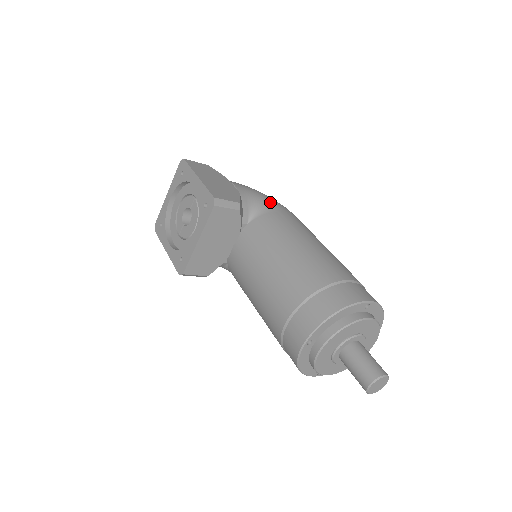
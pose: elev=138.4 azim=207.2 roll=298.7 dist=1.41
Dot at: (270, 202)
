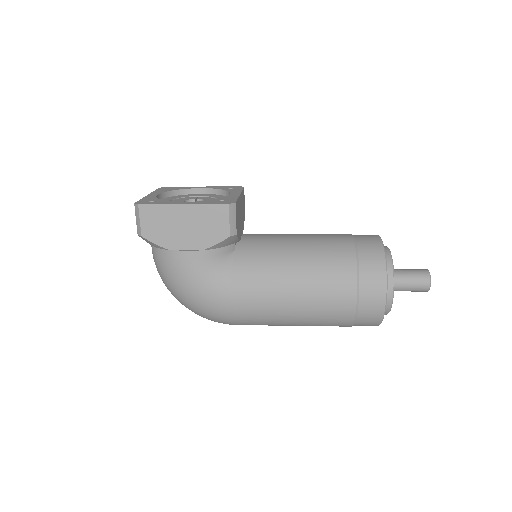
Dot at: occluded
